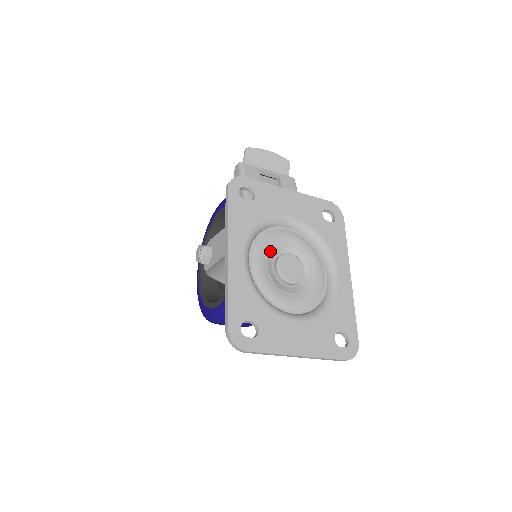
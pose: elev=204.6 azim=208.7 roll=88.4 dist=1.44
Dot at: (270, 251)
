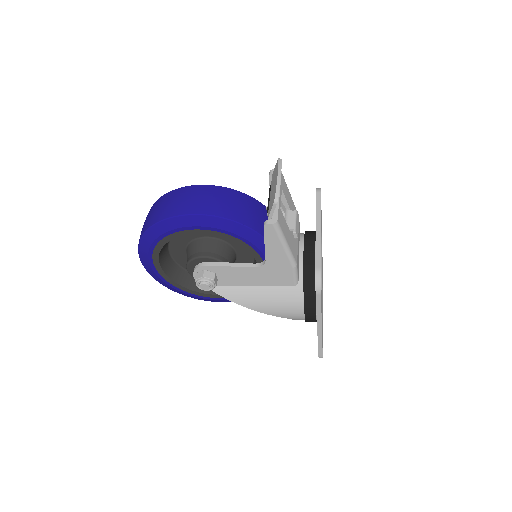
Dot at: occluded
